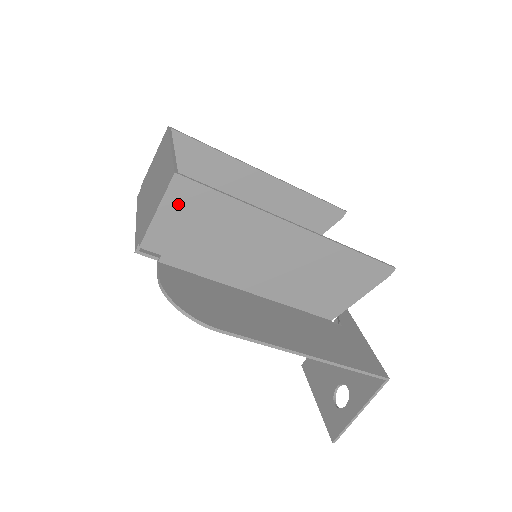
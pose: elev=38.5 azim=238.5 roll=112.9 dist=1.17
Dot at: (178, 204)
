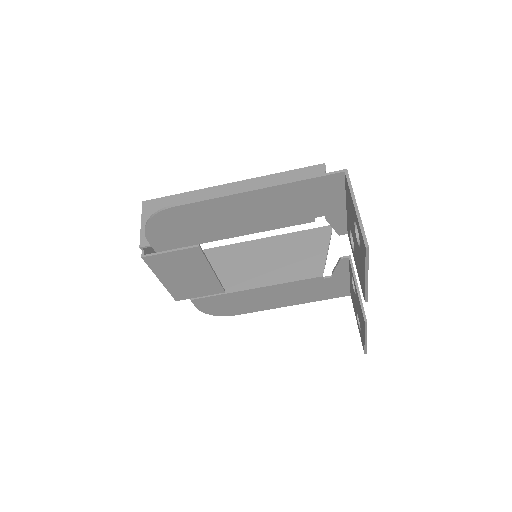
Dot at: (151, 214)
